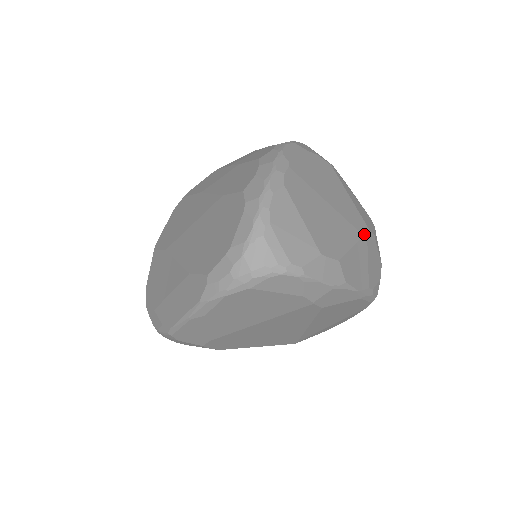
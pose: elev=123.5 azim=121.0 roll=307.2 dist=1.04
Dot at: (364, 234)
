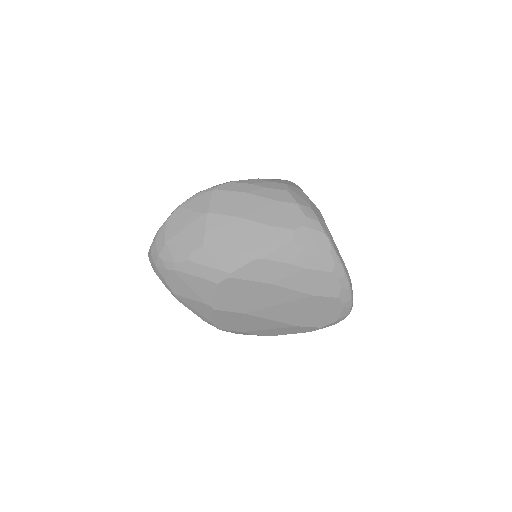
Dot at: occluded
